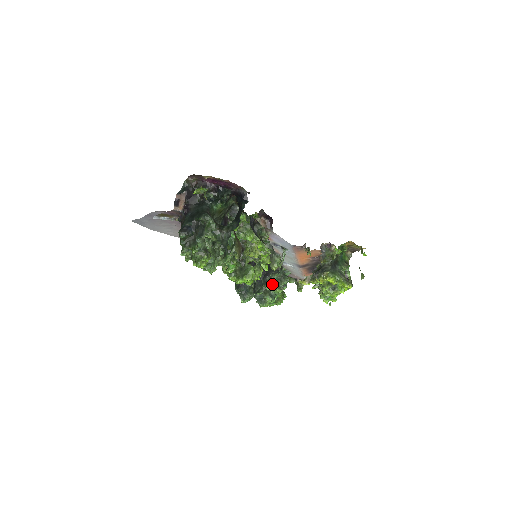
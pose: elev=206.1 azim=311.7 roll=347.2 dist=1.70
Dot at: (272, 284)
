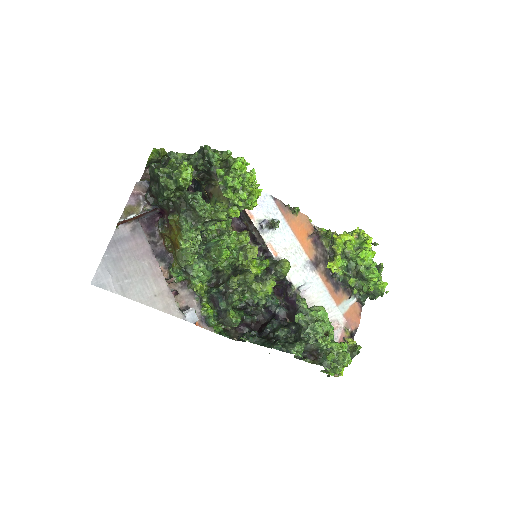
Dot at: occluded
